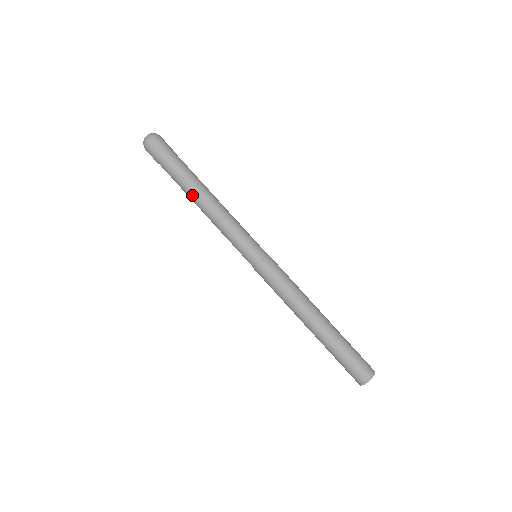
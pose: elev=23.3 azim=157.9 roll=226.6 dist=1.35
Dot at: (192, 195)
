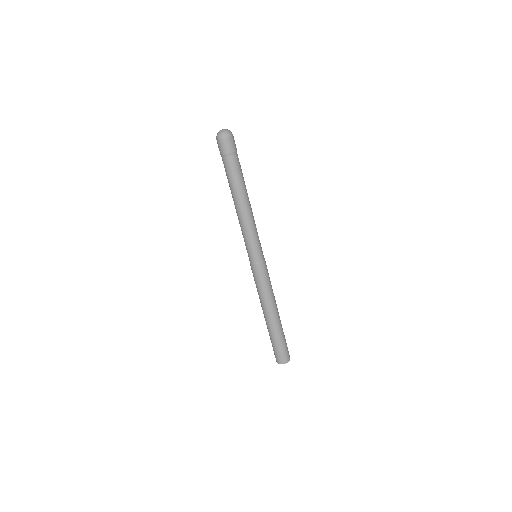
Dot at: (232, 194)
